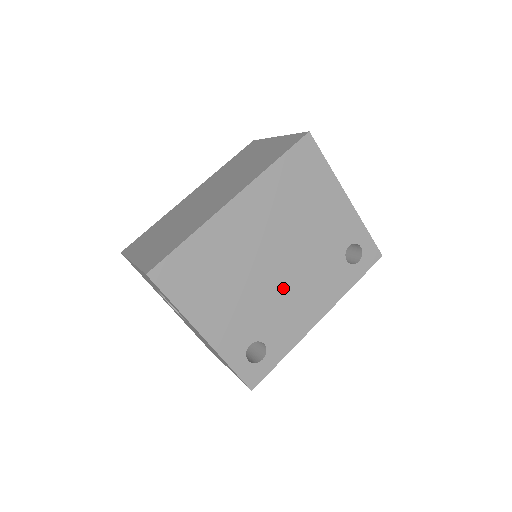
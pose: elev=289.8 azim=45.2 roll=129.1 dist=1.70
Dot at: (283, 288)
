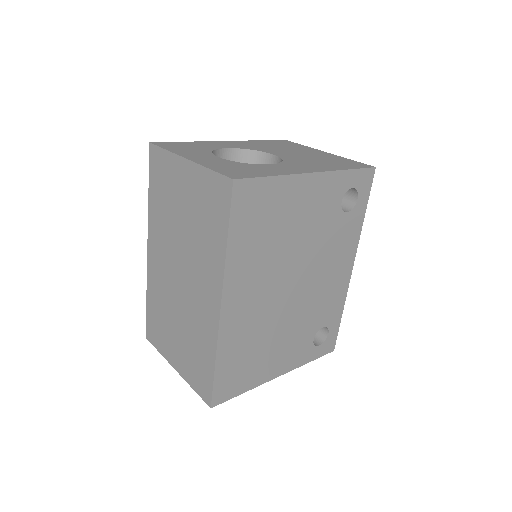
Dot at: (310, 291)
